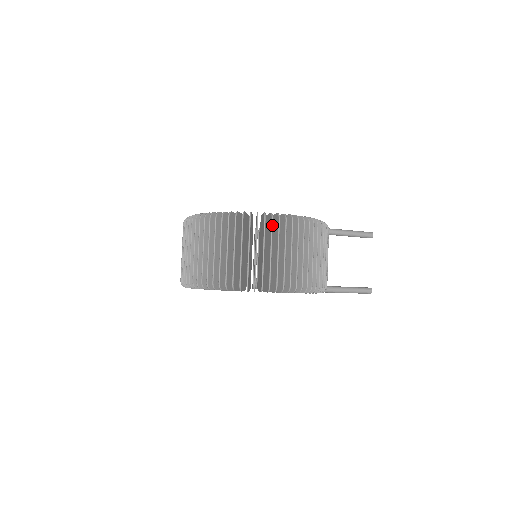
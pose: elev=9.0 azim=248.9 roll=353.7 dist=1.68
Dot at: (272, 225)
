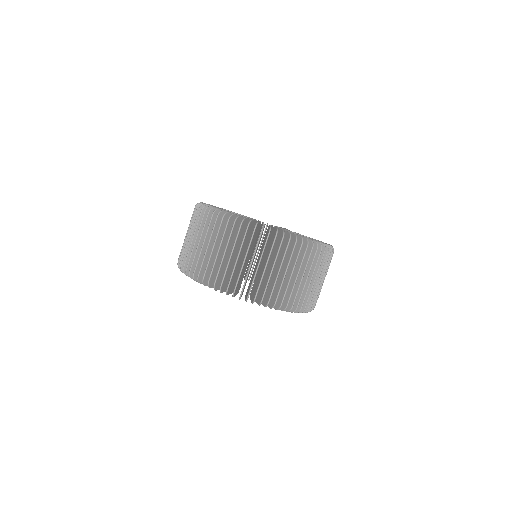
Dot at: occluded
